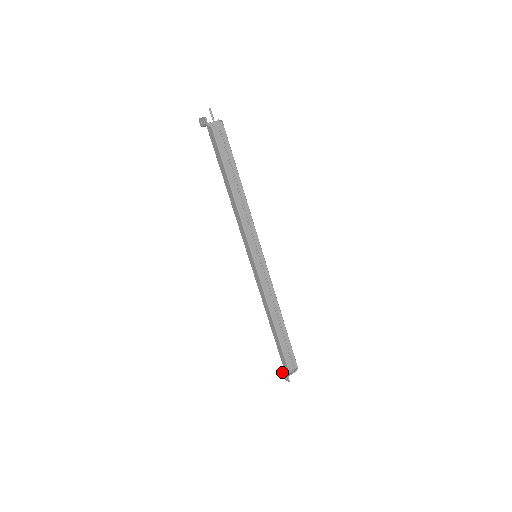
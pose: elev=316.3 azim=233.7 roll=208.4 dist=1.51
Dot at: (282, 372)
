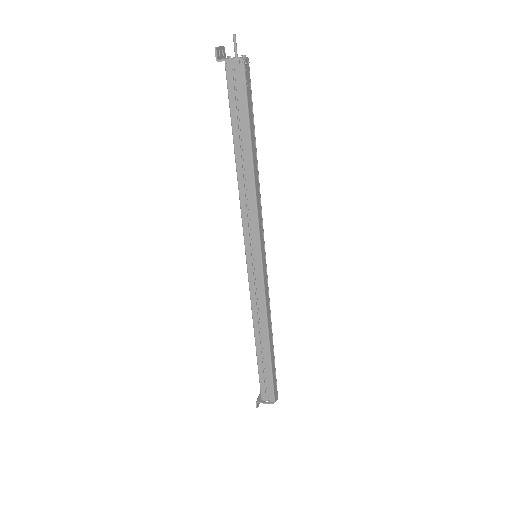
Dot at: (260, 392)
